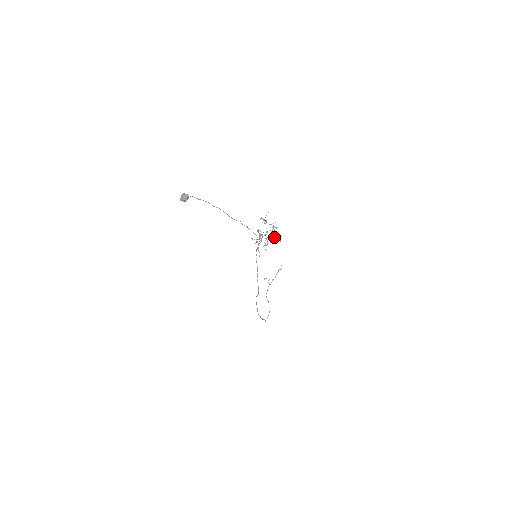
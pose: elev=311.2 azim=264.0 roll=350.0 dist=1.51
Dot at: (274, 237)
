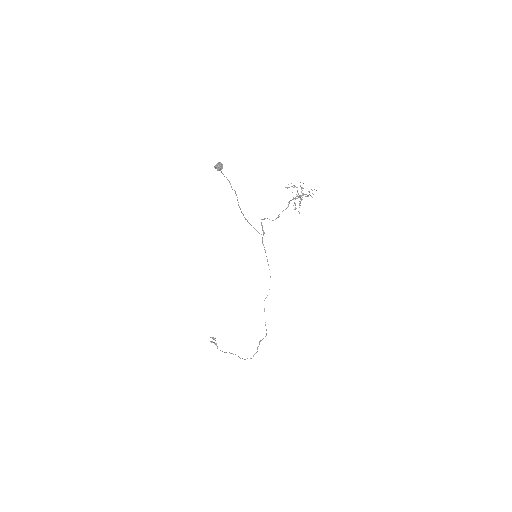
Dot at: (312, 190)
